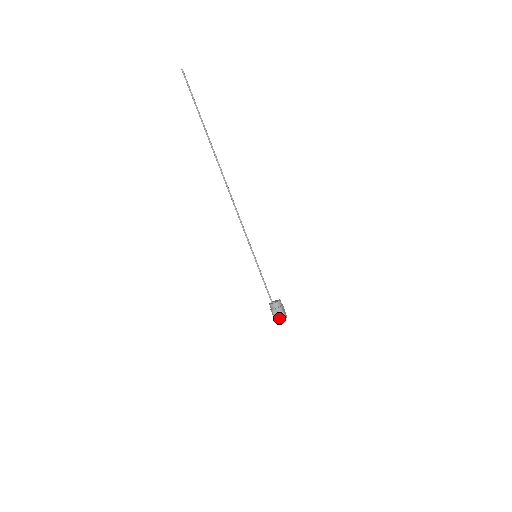
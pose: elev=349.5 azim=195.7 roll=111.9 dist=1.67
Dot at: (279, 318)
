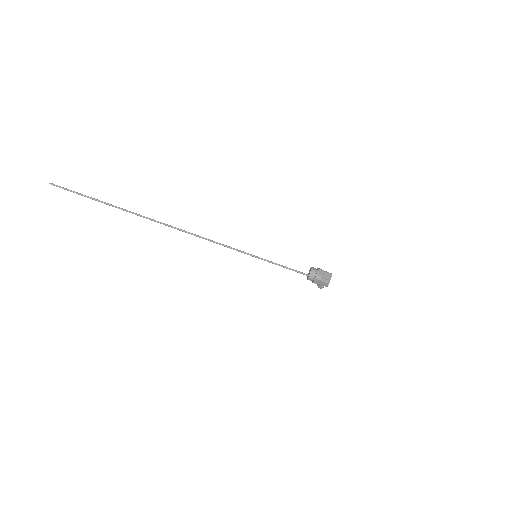
Dot at: (328, 275)
